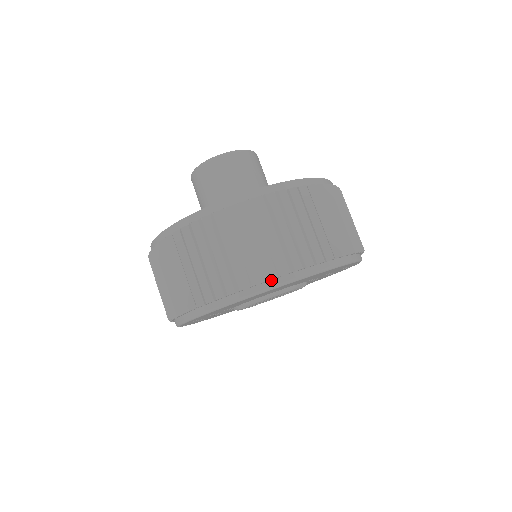
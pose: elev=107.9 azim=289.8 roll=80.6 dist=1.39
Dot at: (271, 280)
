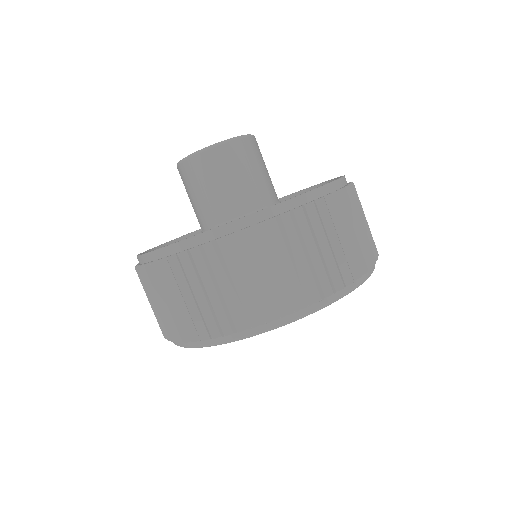
Dot at: (246, 329)
